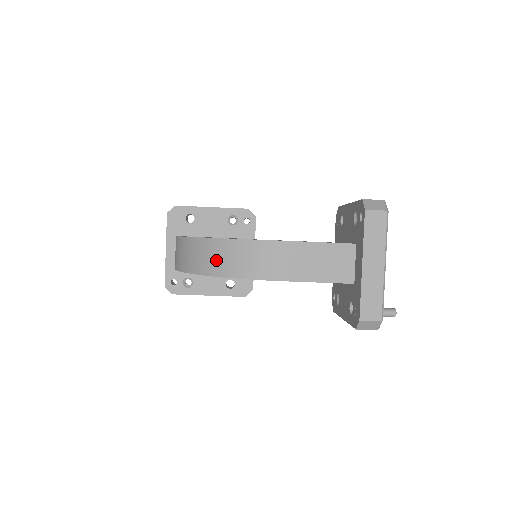
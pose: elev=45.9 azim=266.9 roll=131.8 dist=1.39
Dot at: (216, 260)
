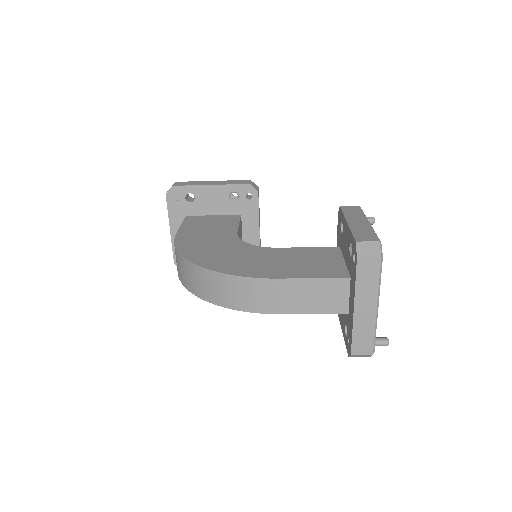
Dot at: (211, 289)
